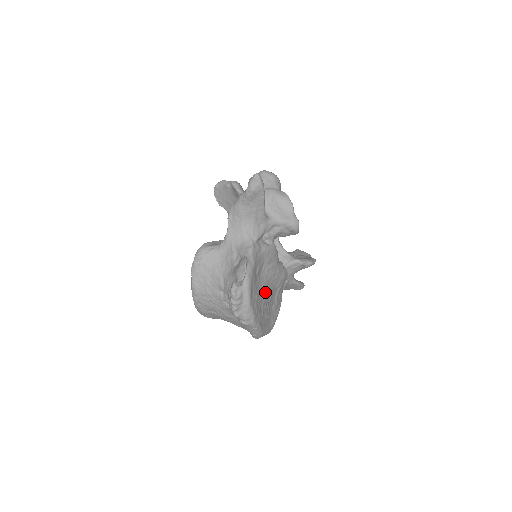
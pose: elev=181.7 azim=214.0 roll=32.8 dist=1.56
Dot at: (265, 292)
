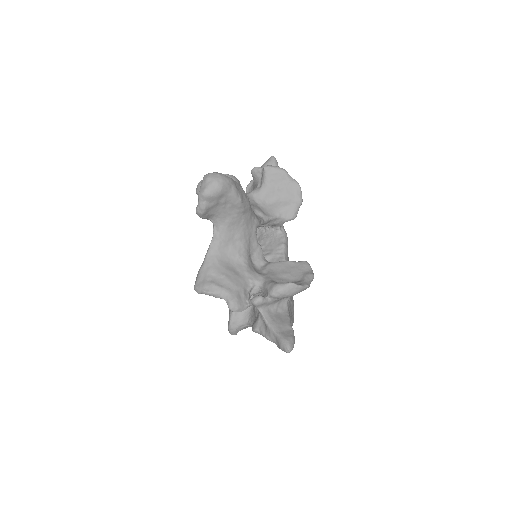
Dot at: occluded
